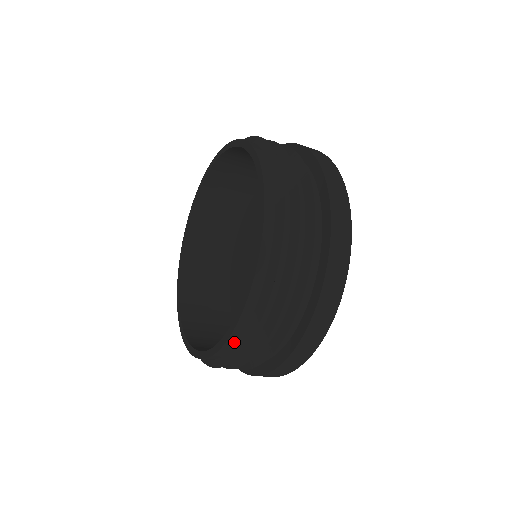
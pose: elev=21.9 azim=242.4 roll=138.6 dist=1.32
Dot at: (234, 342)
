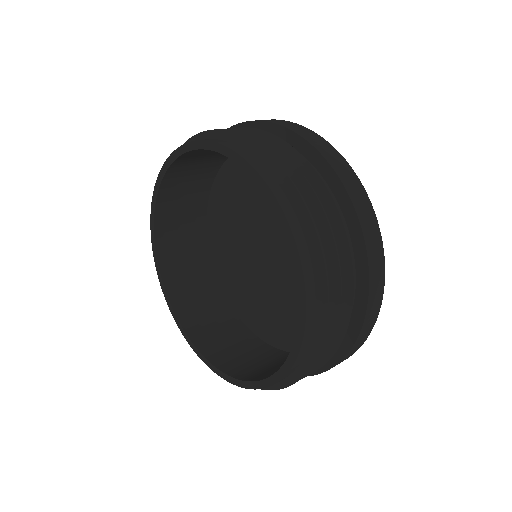
Dot at: occluded
